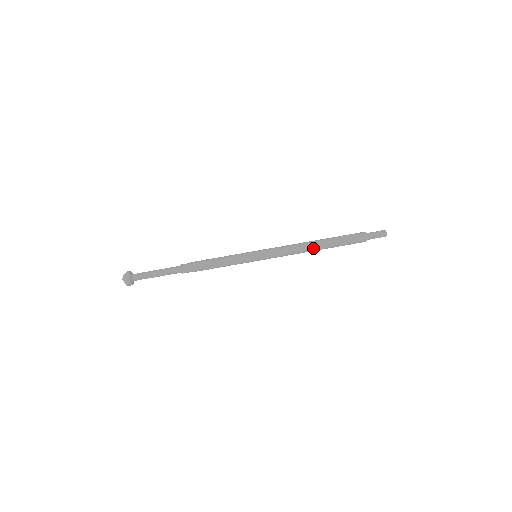
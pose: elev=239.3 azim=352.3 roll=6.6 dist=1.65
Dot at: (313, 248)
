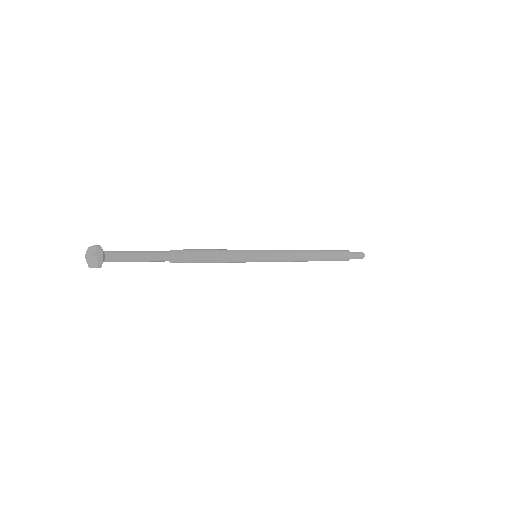
Dot at: (310, 260)
